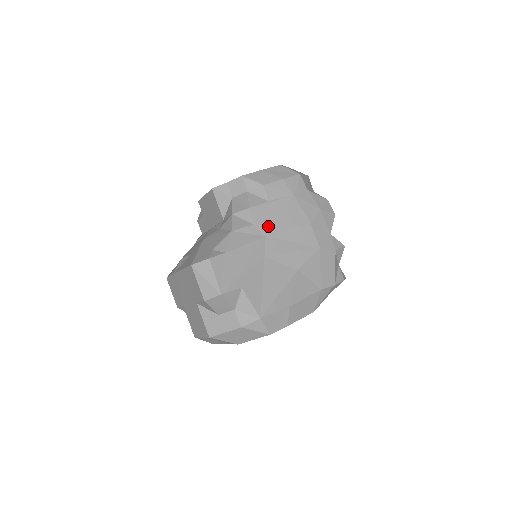
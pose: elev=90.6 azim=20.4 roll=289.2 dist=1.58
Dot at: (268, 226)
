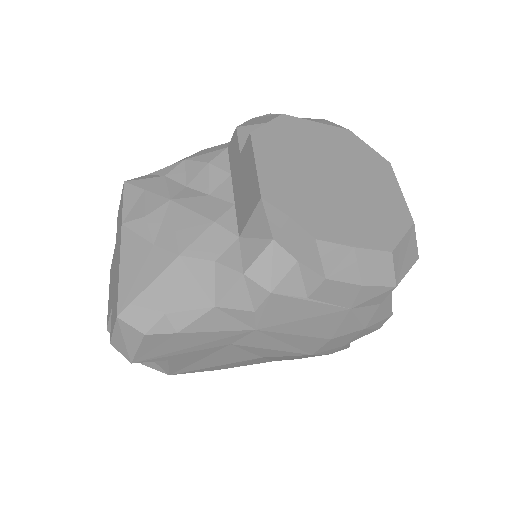
Dot at: (272, 322)
